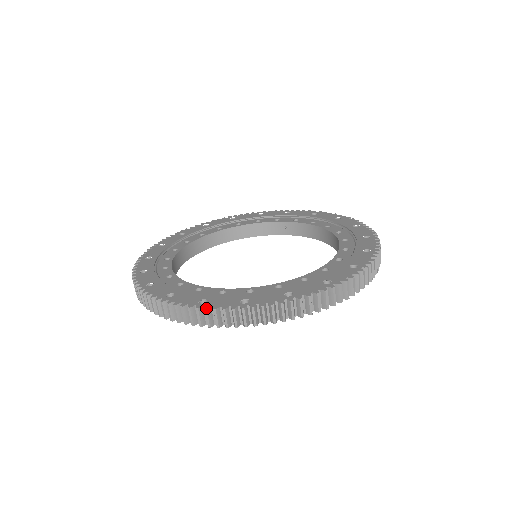
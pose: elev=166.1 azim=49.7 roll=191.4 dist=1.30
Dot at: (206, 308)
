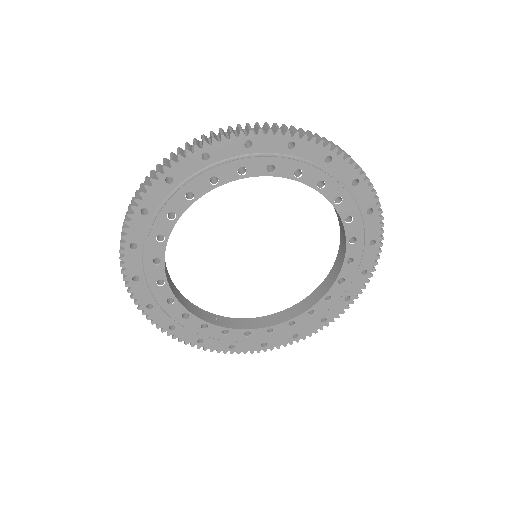
Dot at: (337, 146)
